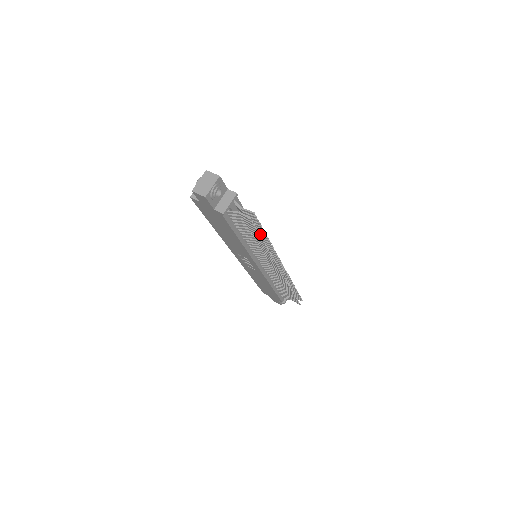
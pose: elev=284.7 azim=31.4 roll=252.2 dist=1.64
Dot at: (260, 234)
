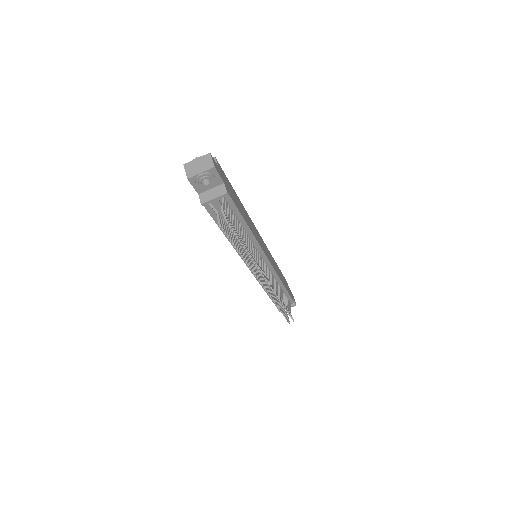
Dot at: occluded
